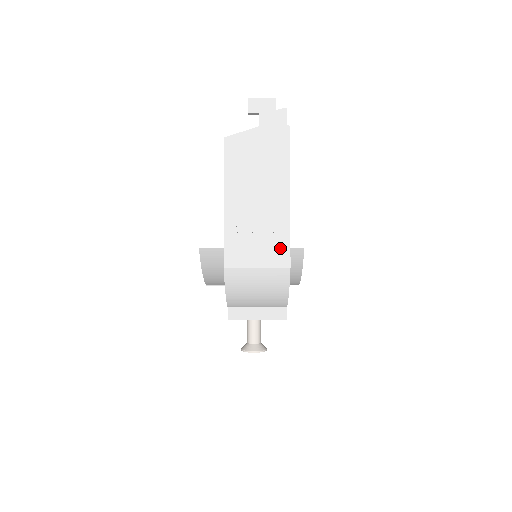
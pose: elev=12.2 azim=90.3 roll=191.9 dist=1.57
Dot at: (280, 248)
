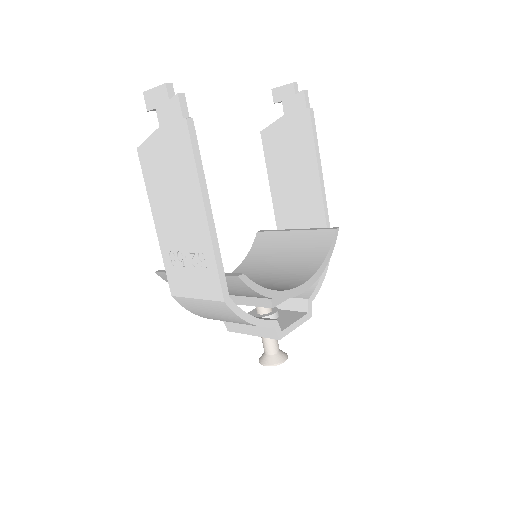
Dot at: (210, 278)
